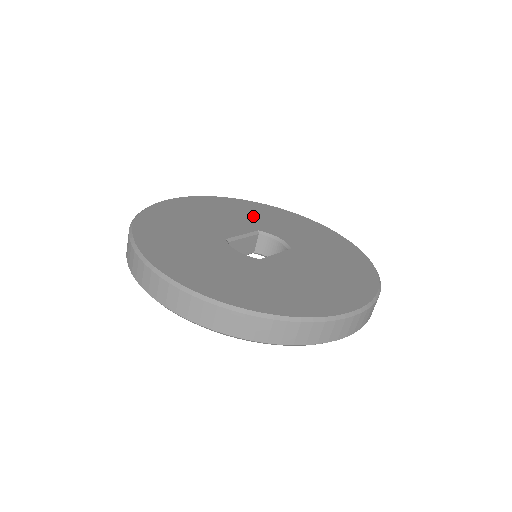
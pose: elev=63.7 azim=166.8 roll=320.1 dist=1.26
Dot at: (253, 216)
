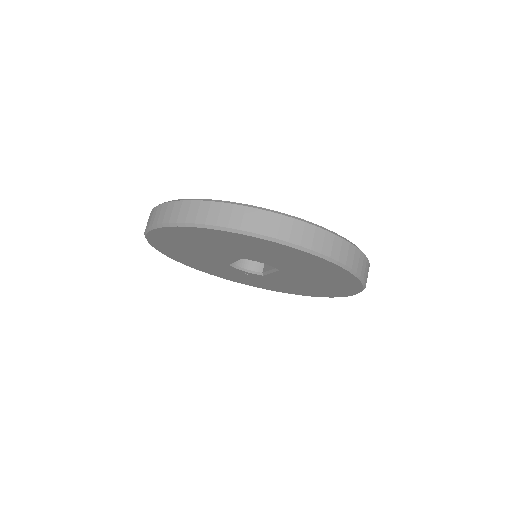
Dot at: occluded
